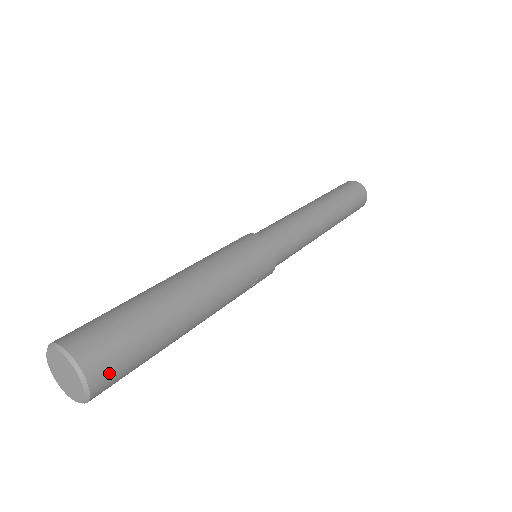
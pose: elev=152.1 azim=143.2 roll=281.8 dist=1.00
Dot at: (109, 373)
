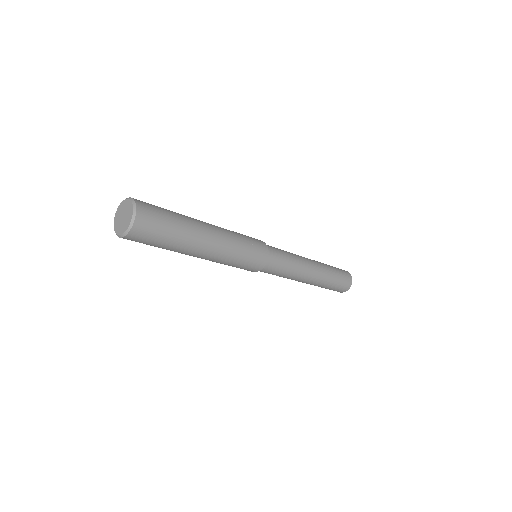
Dot at: (148, 210)
